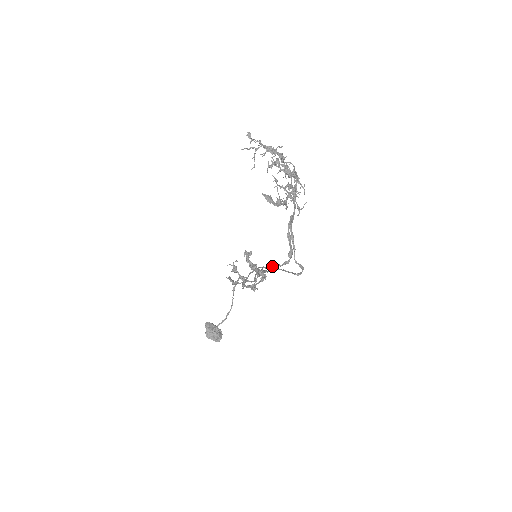
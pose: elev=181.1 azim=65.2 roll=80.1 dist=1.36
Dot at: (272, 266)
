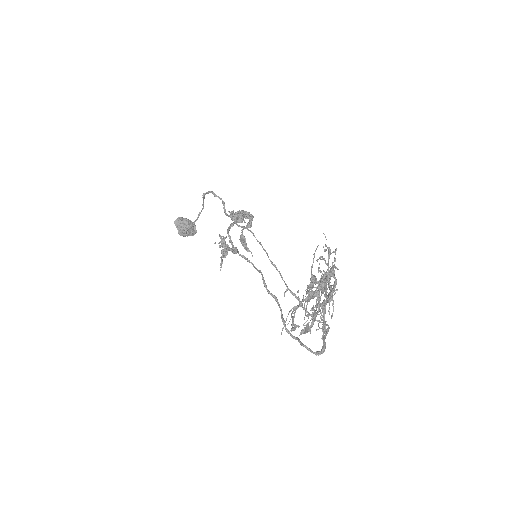
Dot at: occluded
